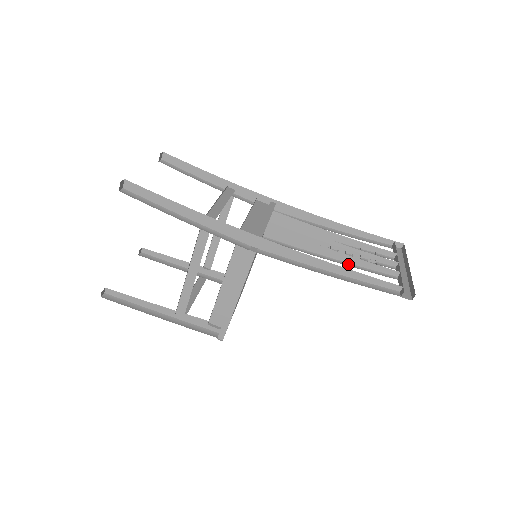
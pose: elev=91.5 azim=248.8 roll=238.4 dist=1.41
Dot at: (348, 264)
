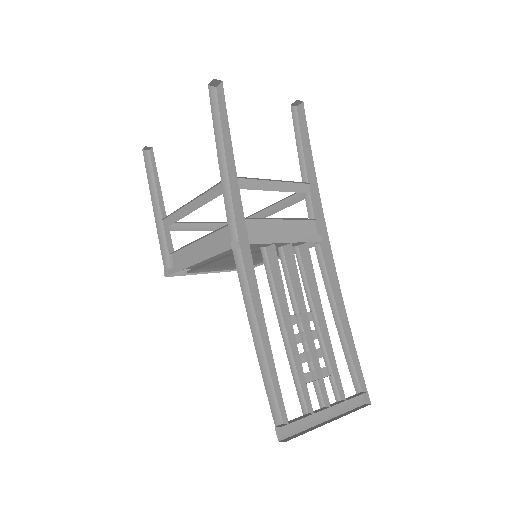
Dot at: (289, 351)
